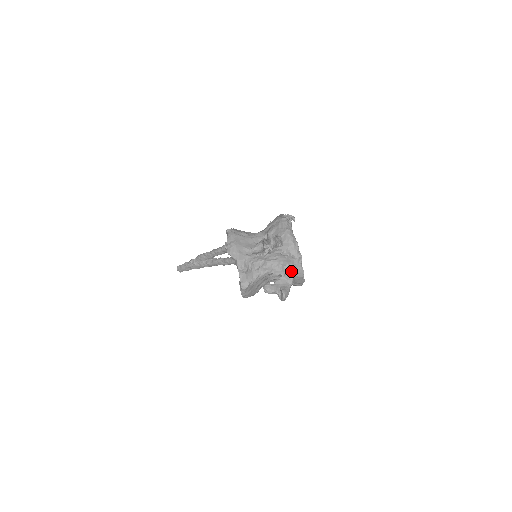
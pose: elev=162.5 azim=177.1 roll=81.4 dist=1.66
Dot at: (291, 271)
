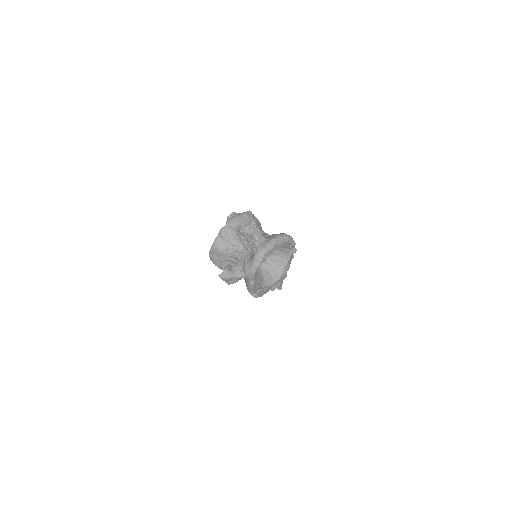
Dot at: (247, 266)
